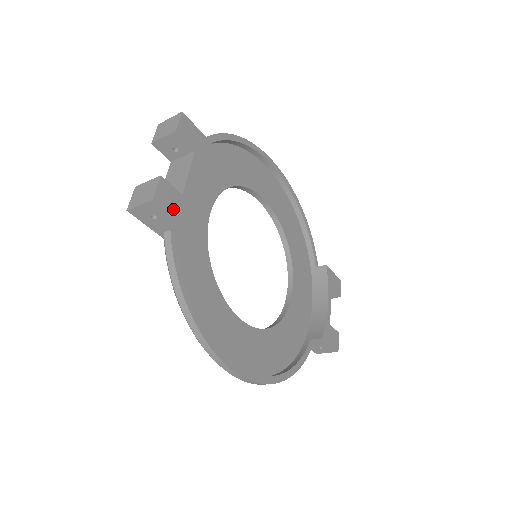
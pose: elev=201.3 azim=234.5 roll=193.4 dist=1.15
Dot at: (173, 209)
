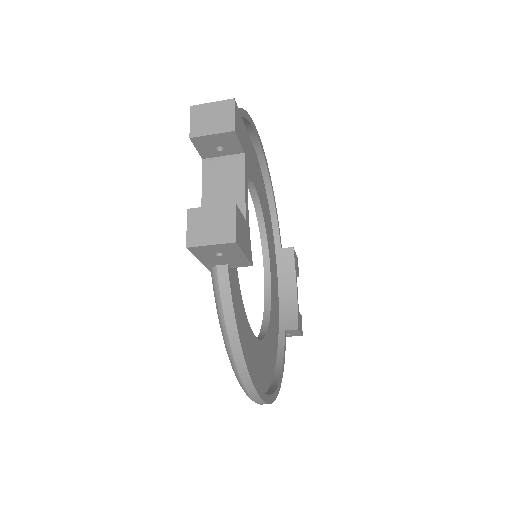
Dot at: (244, 245)
